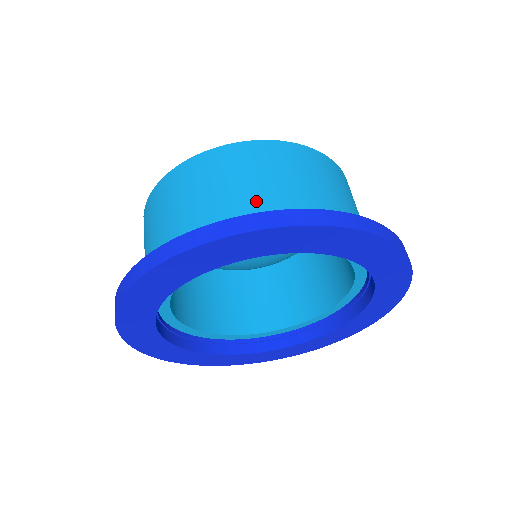
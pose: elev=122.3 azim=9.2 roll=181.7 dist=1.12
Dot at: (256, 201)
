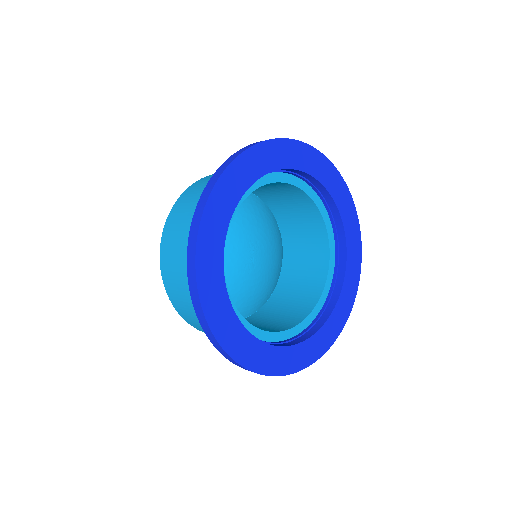
Dot at: occluded
